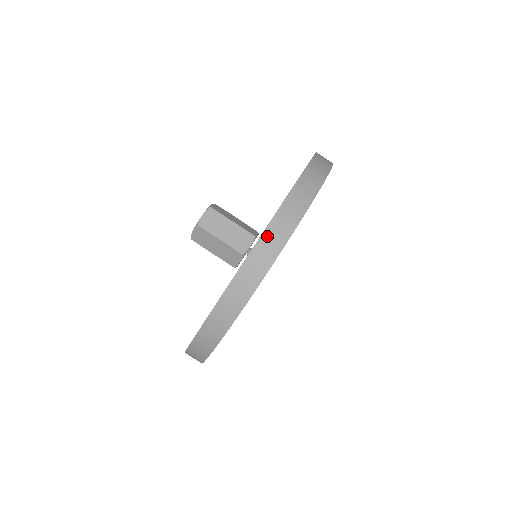
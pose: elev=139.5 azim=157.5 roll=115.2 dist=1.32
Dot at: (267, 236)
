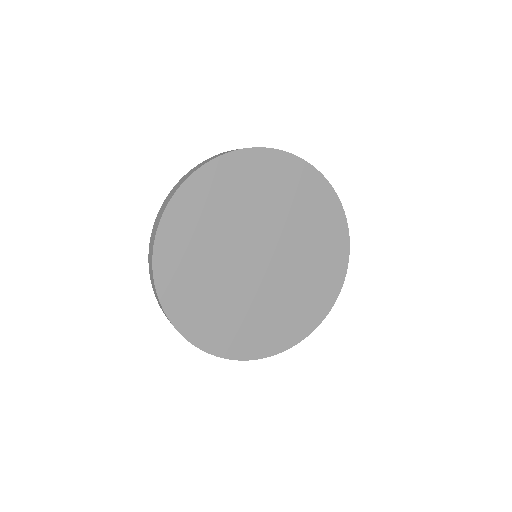
Dot at: (194, 168)
